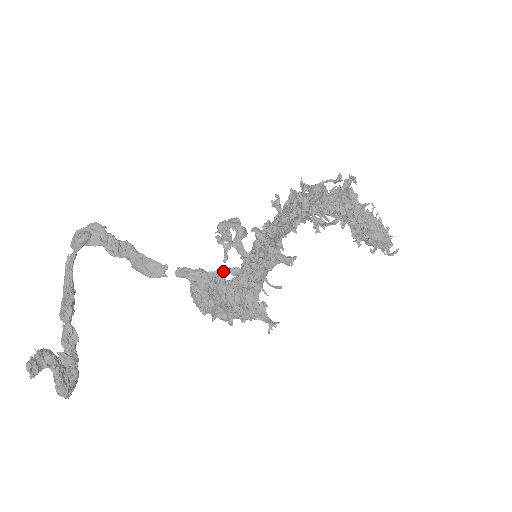
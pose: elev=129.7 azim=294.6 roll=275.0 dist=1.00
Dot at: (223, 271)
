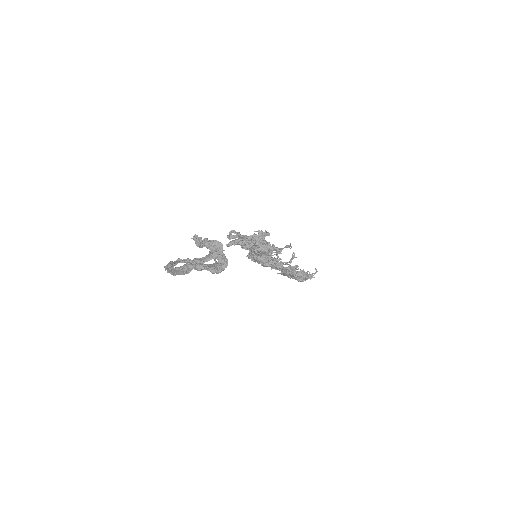
Dot at: occluded
